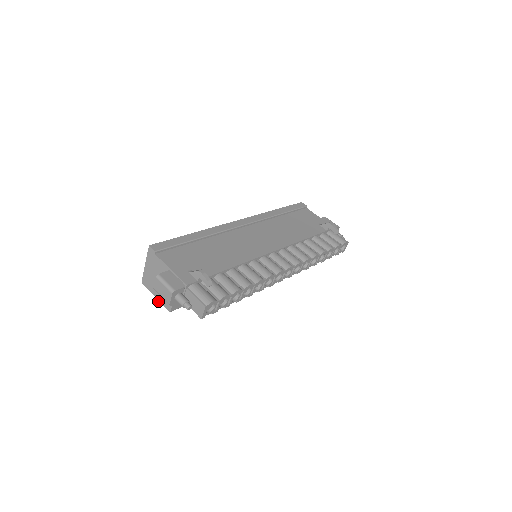
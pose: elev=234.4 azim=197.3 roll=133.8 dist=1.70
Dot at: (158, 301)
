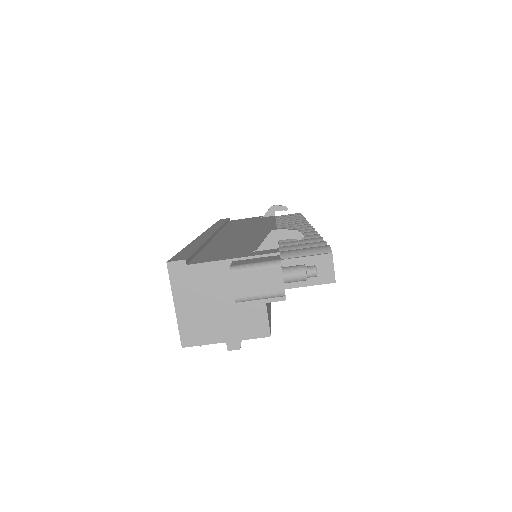
Dot at: (235, 343)
